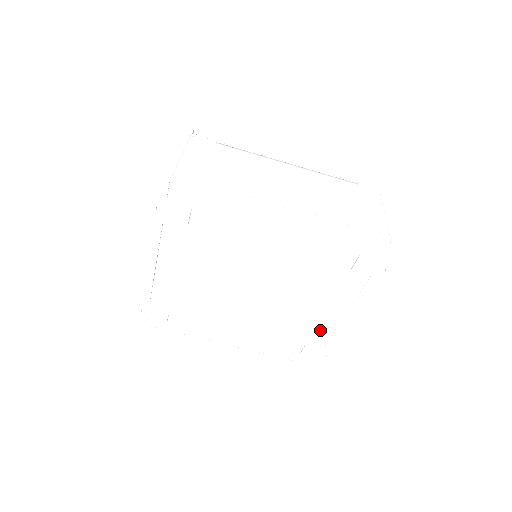
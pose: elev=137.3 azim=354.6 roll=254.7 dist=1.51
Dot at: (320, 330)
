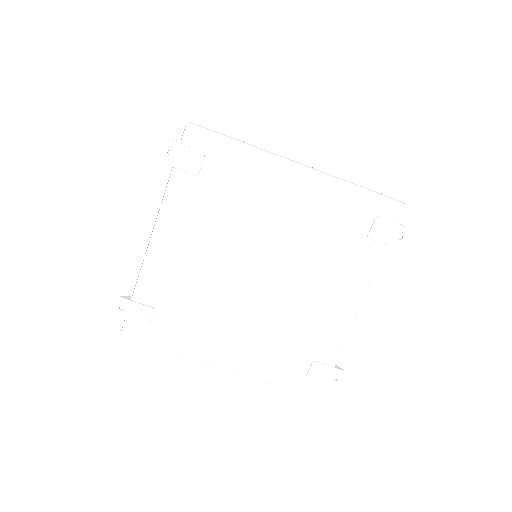
Dot at: (331, 335)
